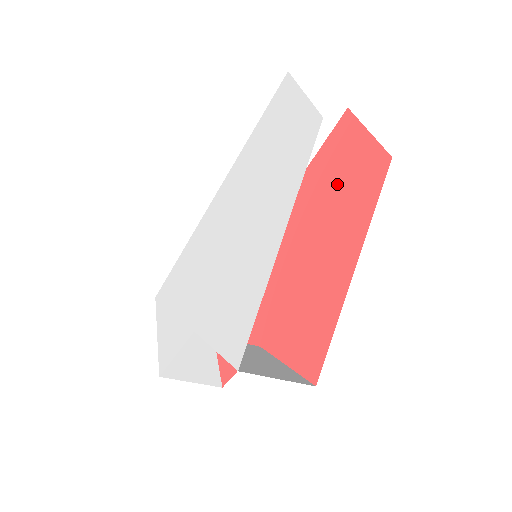
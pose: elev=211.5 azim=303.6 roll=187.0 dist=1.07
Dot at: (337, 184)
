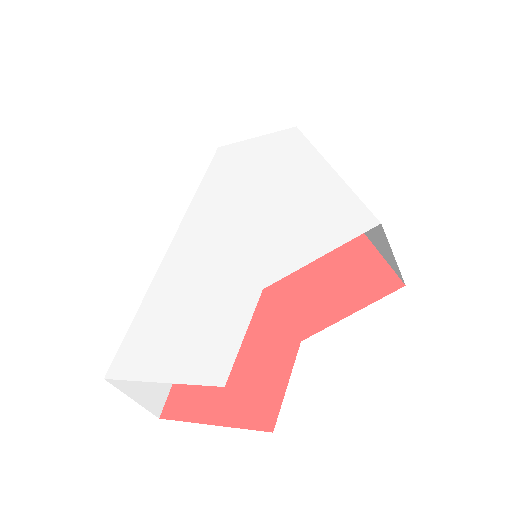
Dot at: occluded
